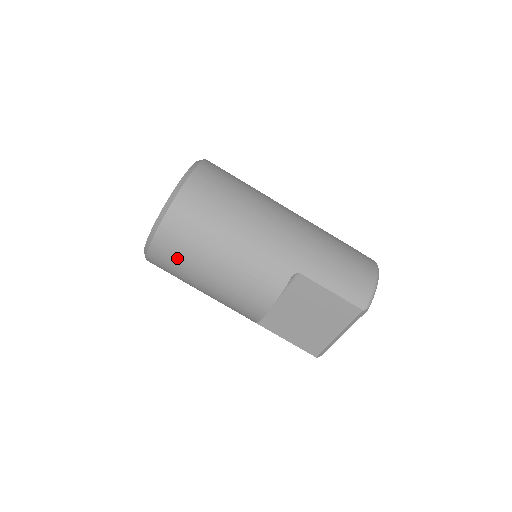
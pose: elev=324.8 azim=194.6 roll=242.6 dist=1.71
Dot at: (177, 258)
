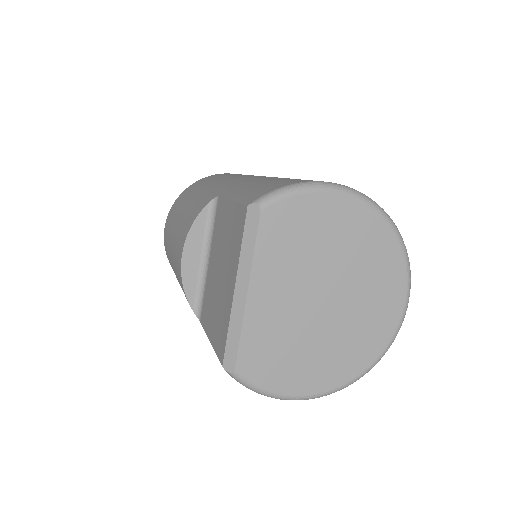
Dot at: (167, 236)
